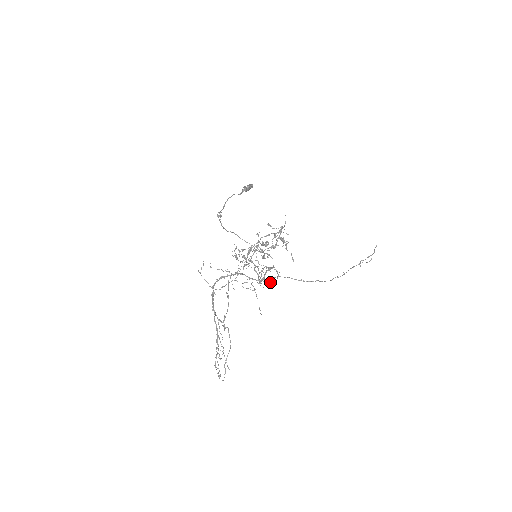
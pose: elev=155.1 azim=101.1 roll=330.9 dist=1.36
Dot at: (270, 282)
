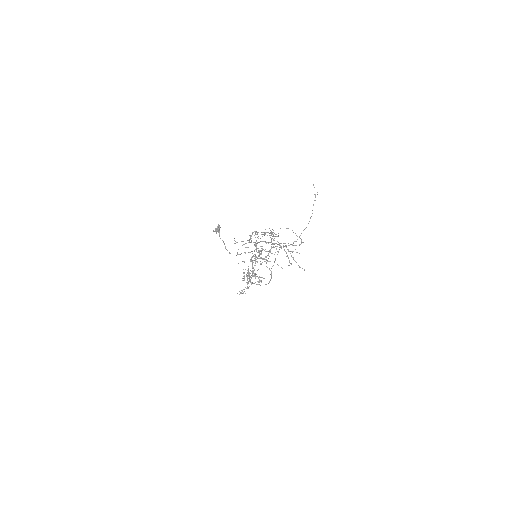
Dot at: (278, 251)
